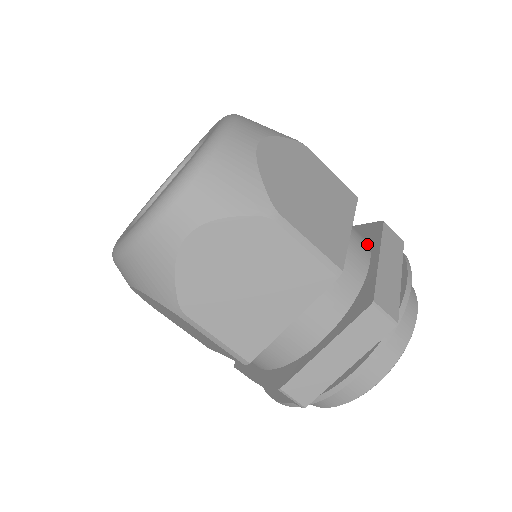
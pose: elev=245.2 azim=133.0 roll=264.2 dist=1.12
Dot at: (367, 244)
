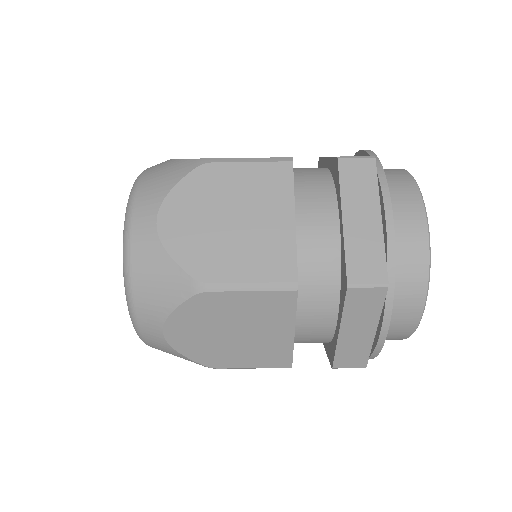
Dot at: occluded
